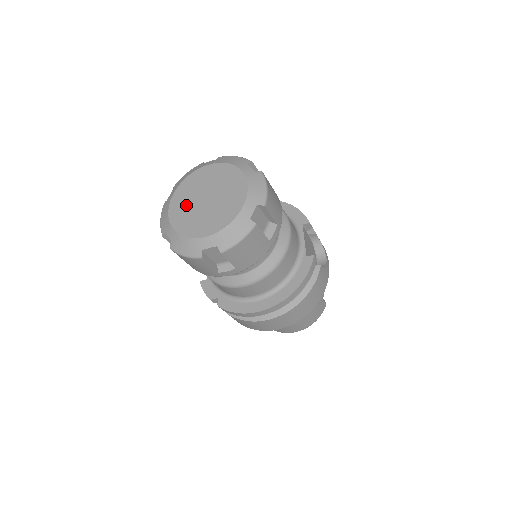
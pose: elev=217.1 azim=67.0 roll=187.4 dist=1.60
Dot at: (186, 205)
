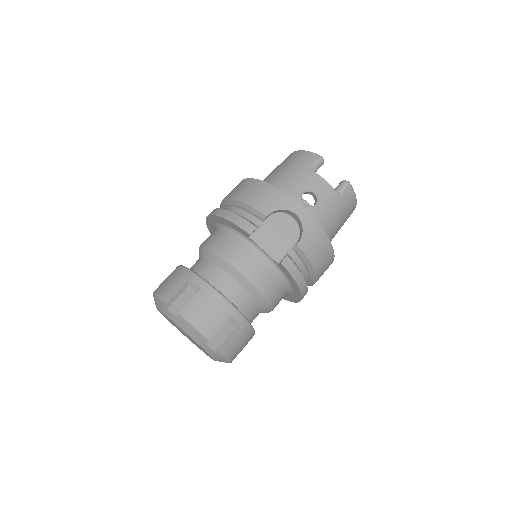
Dot at: occluded
